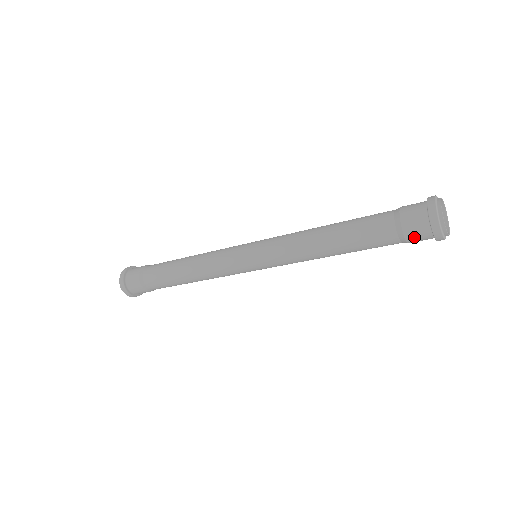
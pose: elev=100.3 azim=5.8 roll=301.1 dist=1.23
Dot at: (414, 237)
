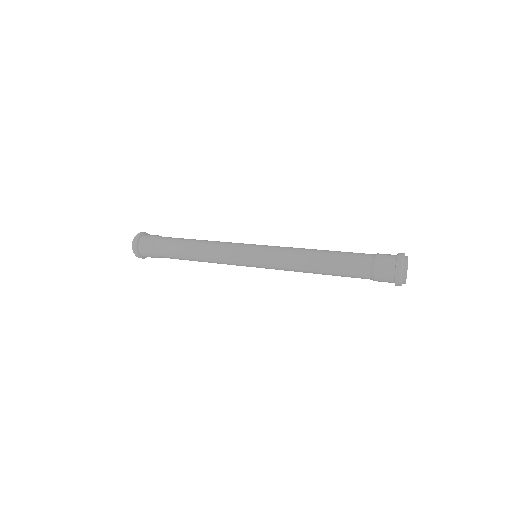
Dot at: (381, 281)
